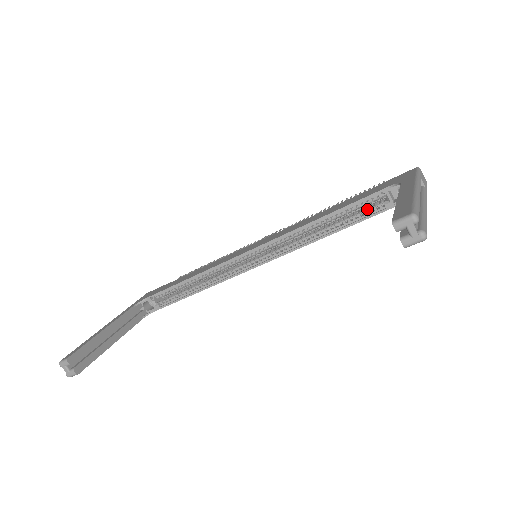
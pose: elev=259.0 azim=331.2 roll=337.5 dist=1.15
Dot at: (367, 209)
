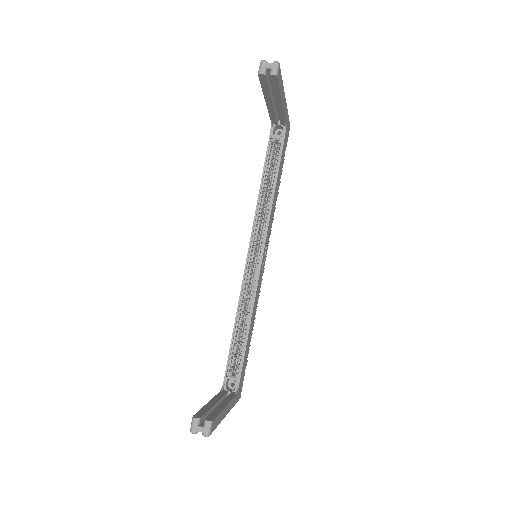
Dot at: (275, 156)
